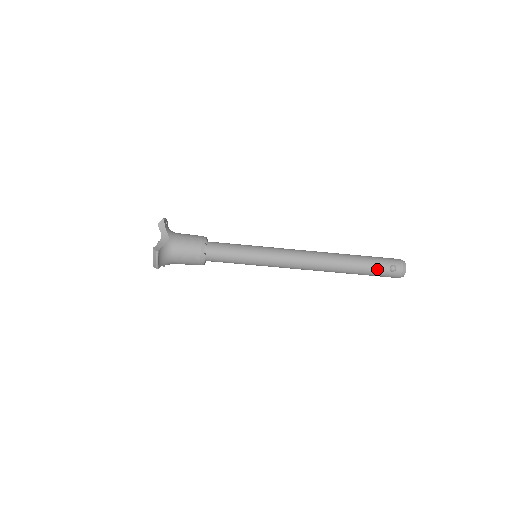
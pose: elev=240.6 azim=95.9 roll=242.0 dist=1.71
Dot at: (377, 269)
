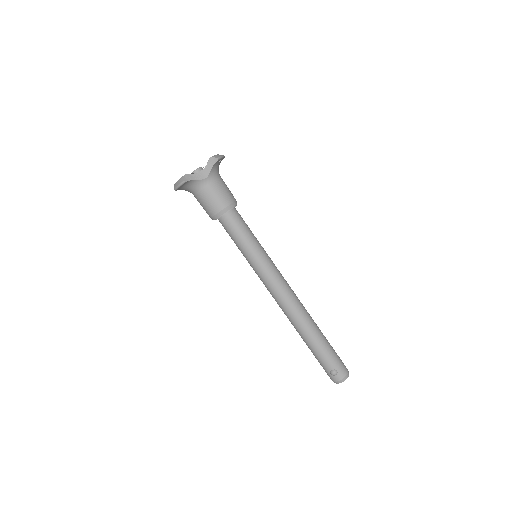
Dot at: (323, 361)
